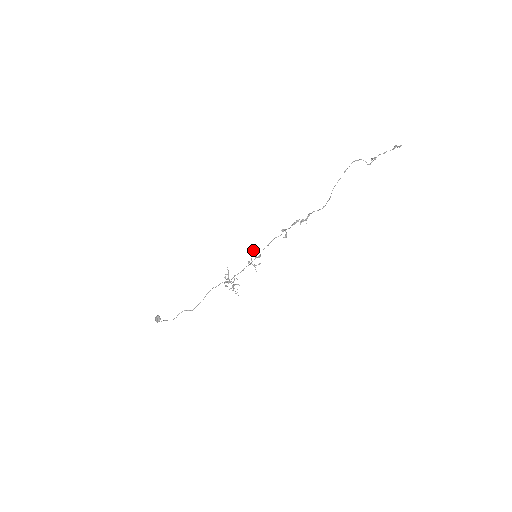
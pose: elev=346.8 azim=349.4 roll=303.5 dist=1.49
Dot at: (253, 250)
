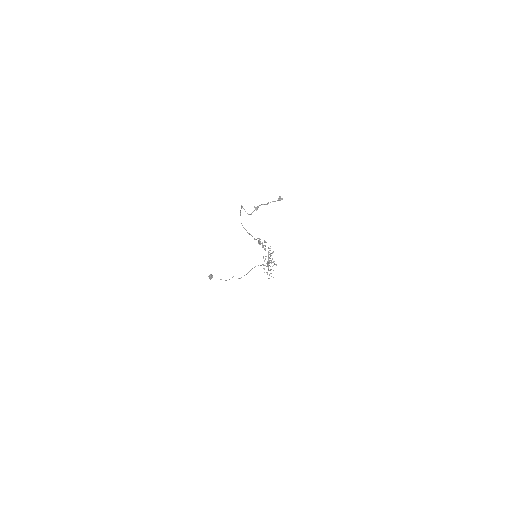
Dot at: occluded
